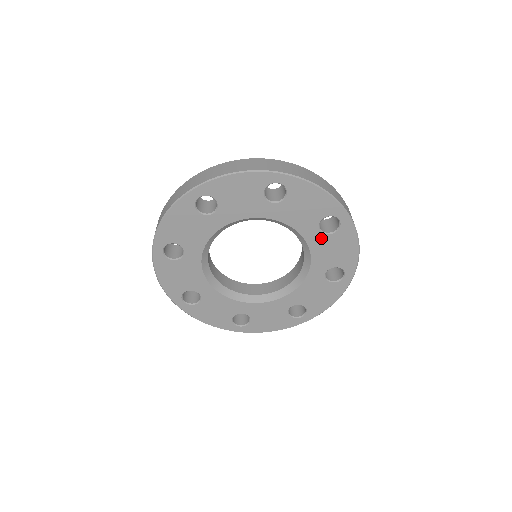
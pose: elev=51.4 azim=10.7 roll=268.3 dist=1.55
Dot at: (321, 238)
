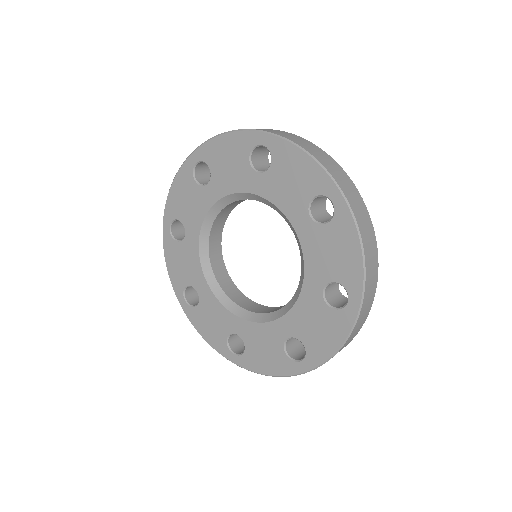
Dot at: (313, 230)
